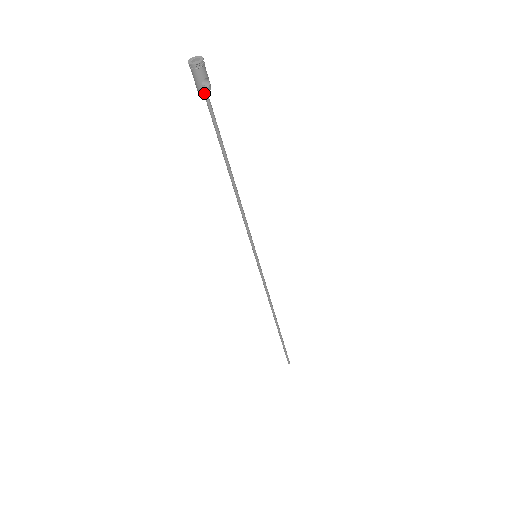
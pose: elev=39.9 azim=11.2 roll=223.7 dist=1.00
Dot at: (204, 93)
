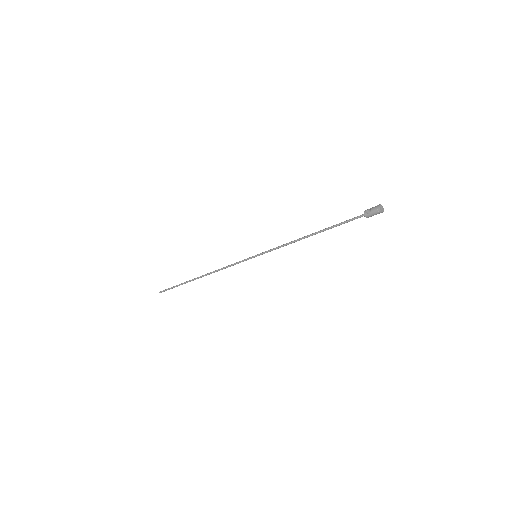
Dot at: (365, 216)
